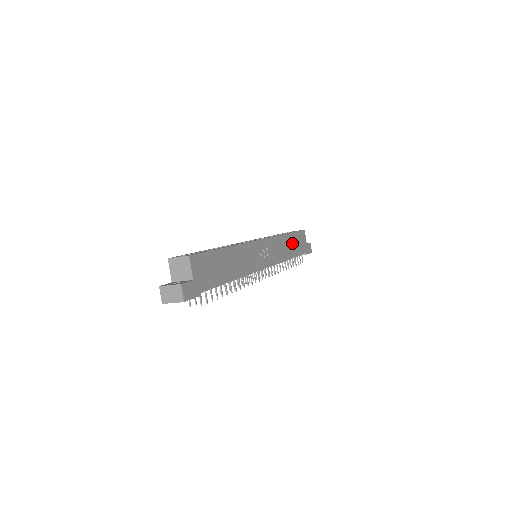
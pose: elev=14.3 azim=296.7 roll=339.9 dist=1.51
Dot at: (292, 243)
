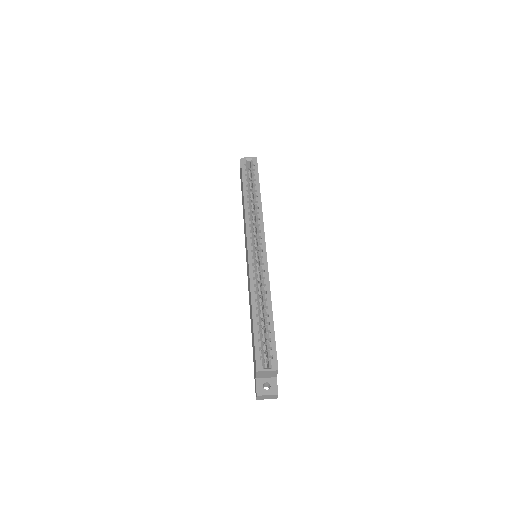
Dot at: occluded
